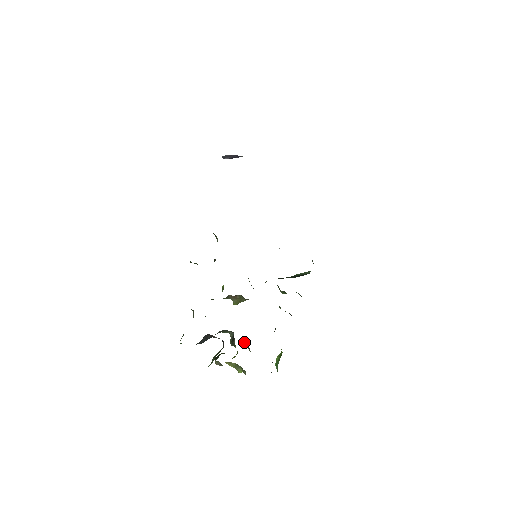
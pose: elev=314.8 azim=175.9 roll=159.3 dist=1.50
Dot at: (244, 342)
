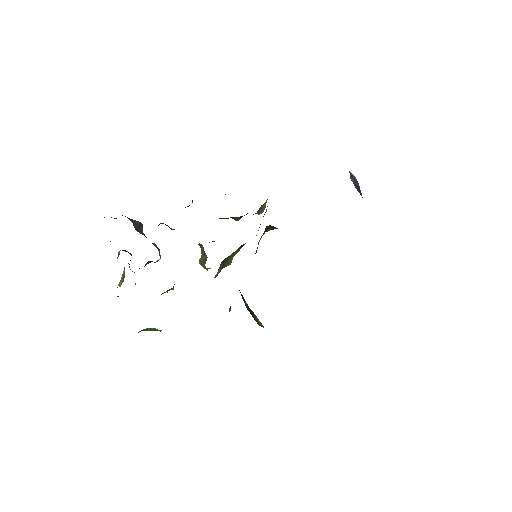
Dot at: occluded
